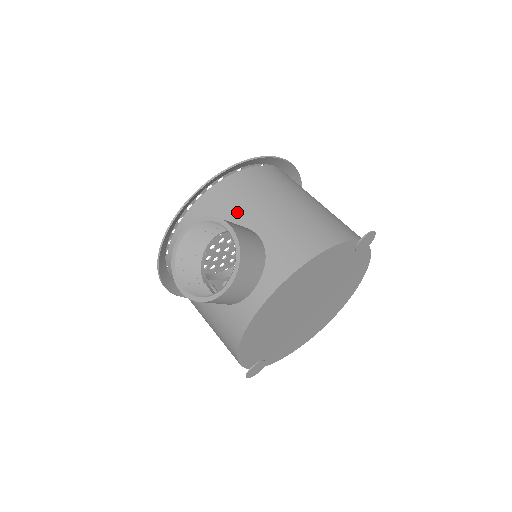
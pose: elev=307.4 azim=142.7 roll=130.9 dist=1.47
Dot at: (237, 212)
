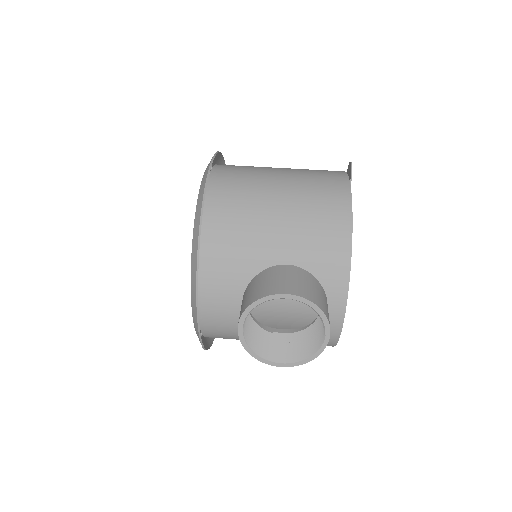
Dot at: (248, 260)
